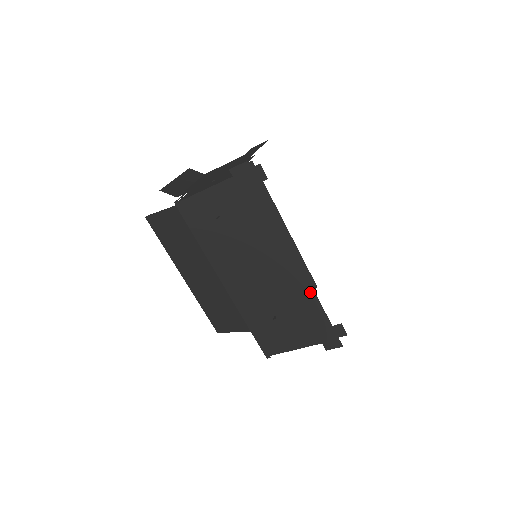
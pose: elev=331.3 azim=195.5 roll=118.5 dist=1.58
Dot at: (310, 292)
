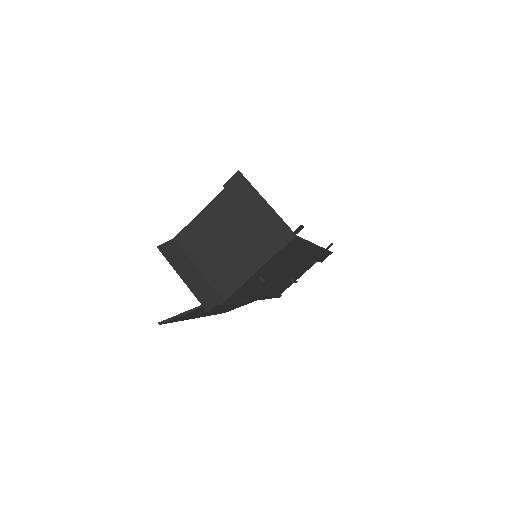
Dot at: (321, 251)
